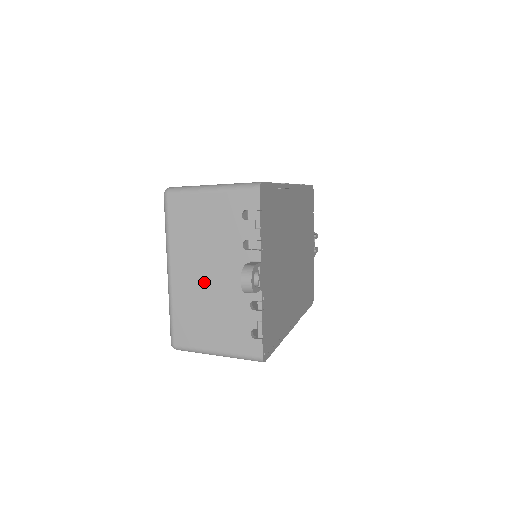
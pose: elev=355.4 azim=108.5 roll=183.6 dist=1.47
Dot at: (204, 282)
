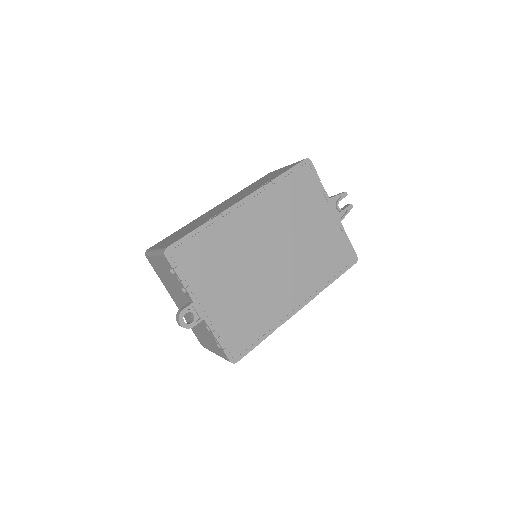
Dot at: occluded
